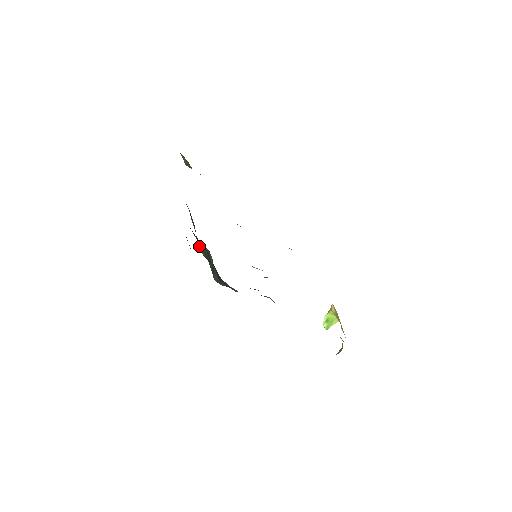
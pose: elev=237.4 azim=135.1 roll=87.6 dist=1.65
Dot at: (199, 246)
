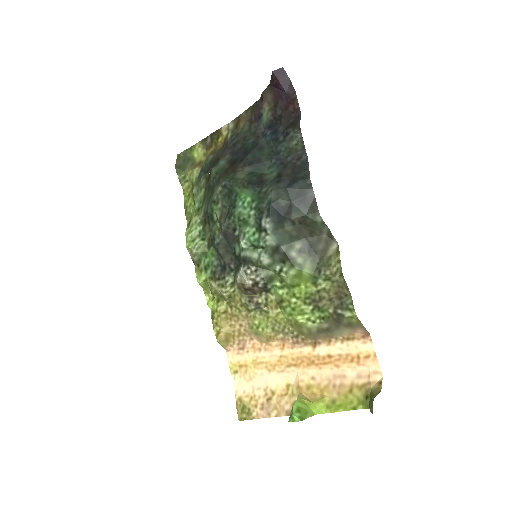
Dot at: (233, 176)
